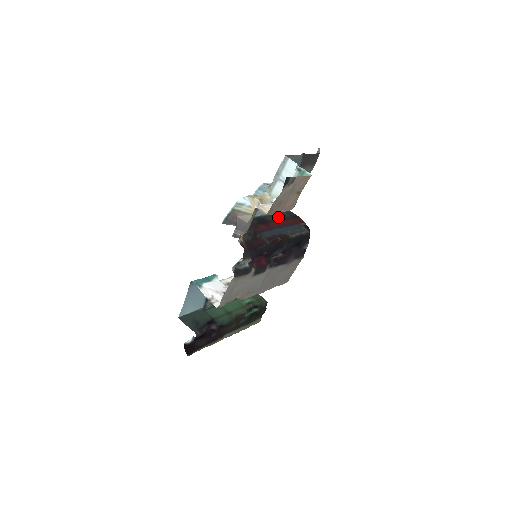
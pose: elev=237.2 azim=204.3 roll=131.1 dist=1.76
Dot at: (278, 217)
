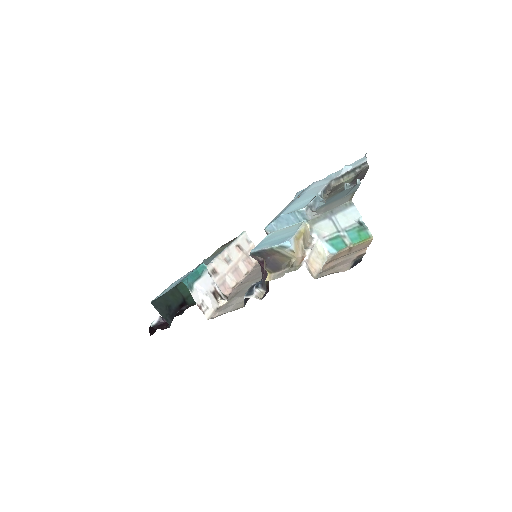
Dot at: occluded
